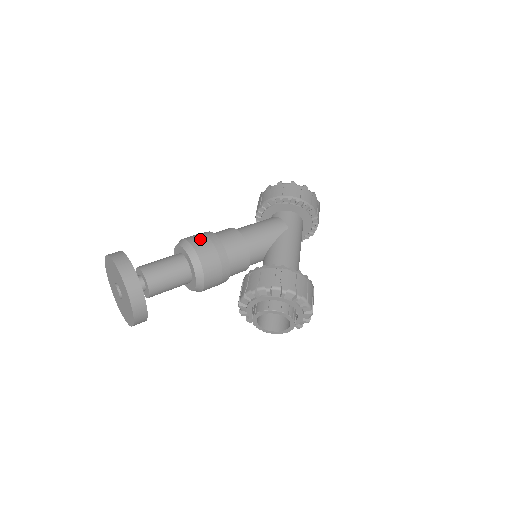
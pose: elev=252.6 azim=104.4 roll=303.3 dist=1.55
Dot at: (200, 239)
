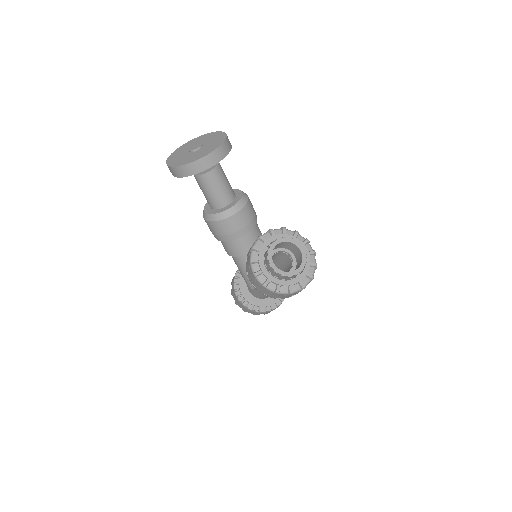
Dot at: occluded
